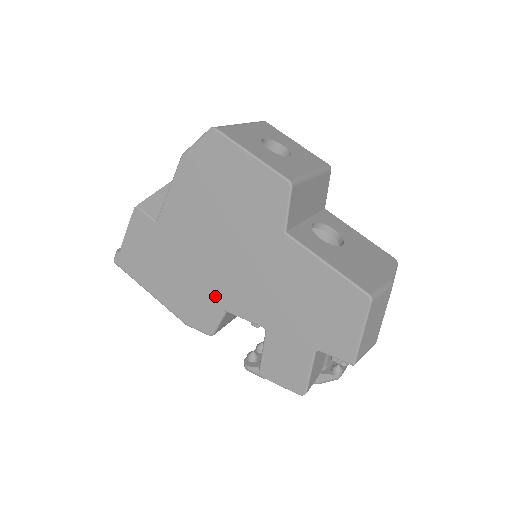
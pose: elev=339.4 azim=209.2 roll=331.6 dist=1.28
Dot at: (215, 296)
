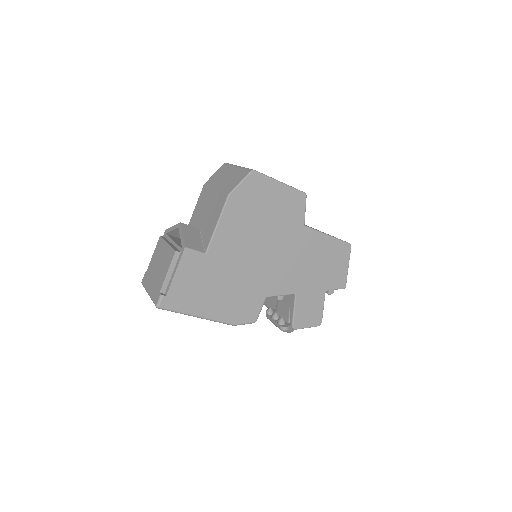
Dot at: (259, 290)
